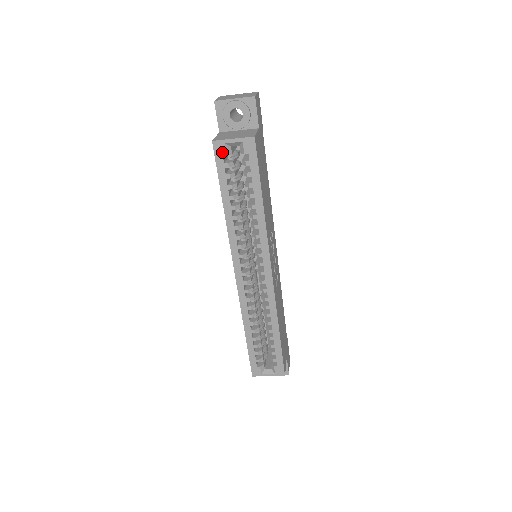
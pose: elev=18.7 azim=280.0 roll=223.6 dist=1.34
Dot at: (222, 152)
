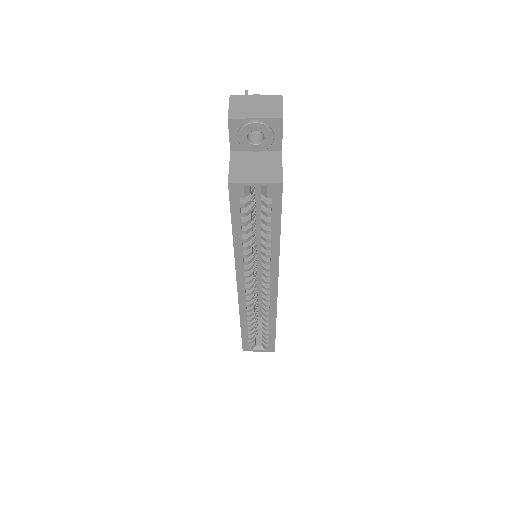
Dot at: (239, 194)
